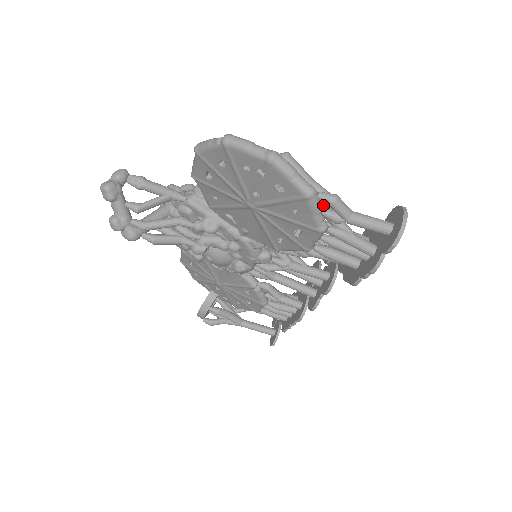
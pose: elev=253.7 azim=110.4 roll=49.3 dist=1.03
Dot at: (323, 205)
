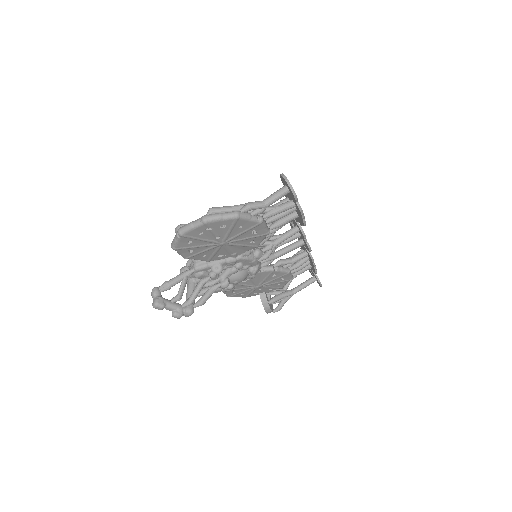
Dot at: occluded
